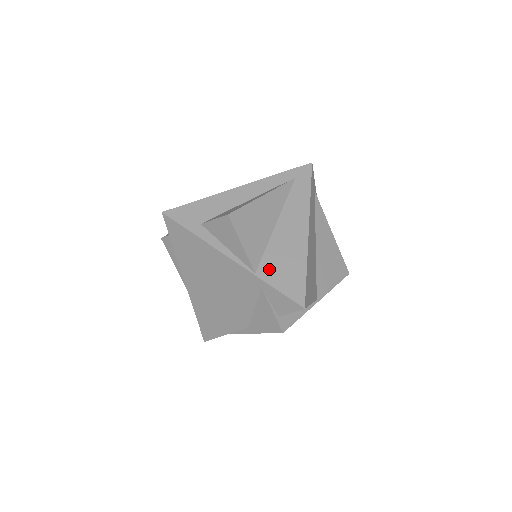
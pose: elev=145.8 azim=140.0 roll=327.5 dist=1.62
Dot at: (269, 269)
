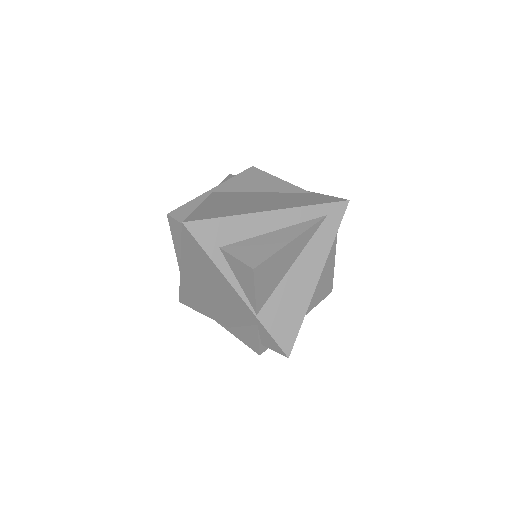
Dot at: (270, 313)
